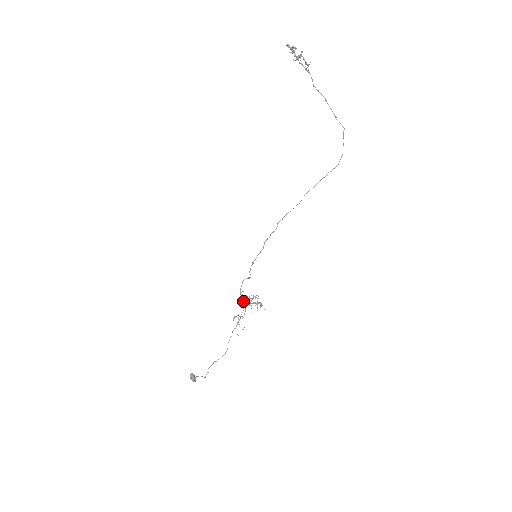
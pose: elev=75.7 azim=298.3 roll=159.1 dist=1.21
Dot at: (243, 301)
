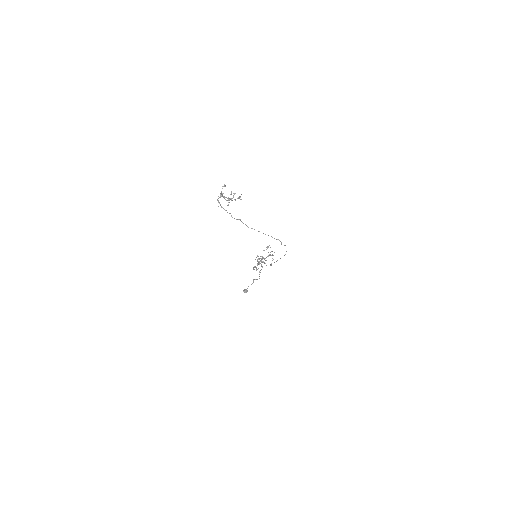
Dot at: occluded
